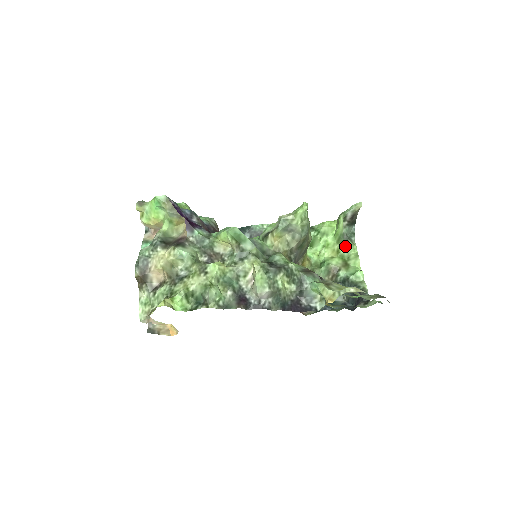
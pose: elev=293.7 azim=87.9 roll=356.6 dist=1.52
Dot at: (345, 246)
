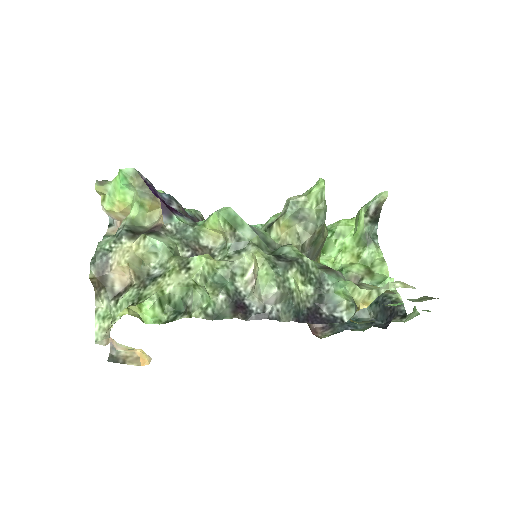
Dot at: (367, 249)
